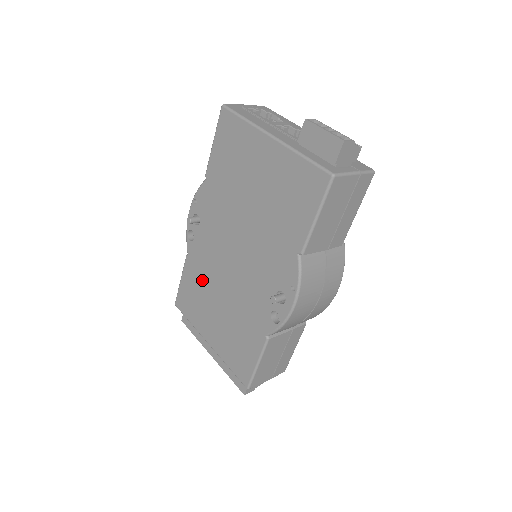
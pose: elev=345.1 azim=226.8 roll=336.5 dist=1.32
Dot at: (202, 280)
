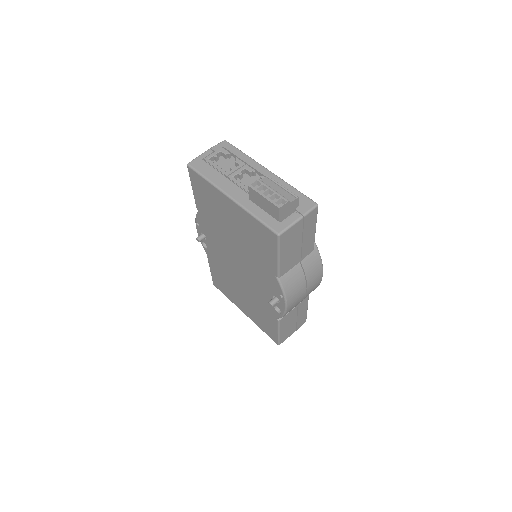
Dot at: (224, 275)
